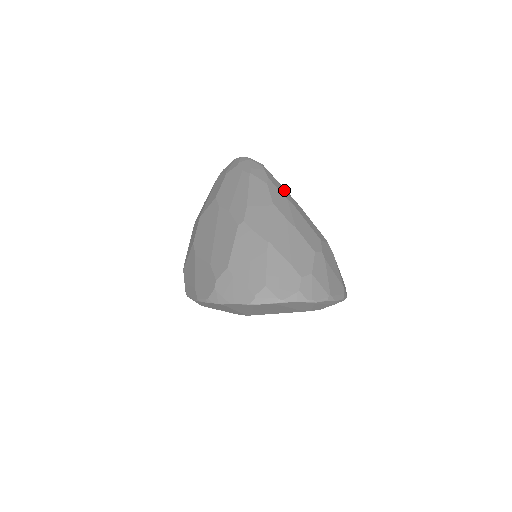
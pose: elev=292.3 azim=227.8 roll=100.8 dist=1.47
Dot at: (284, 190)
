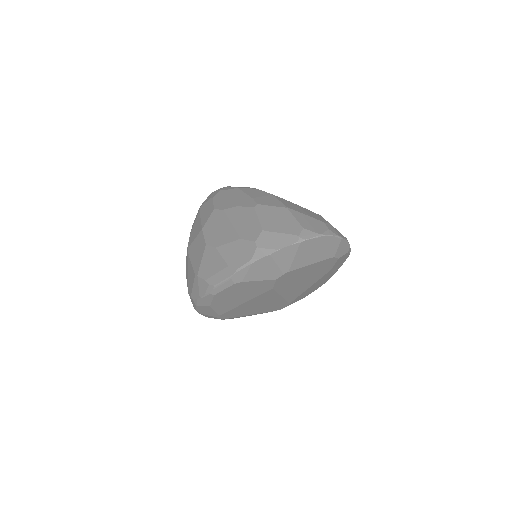
Dot at: occluded
